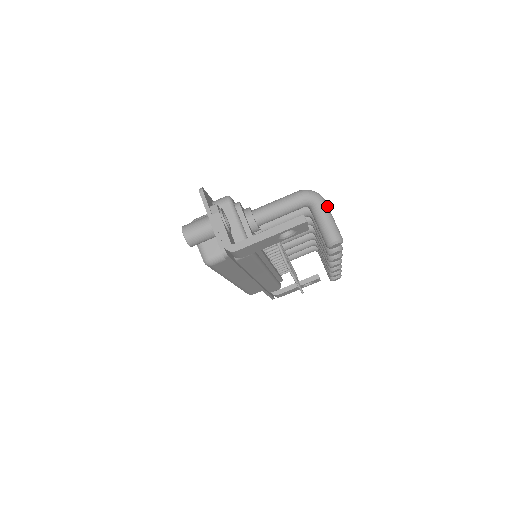
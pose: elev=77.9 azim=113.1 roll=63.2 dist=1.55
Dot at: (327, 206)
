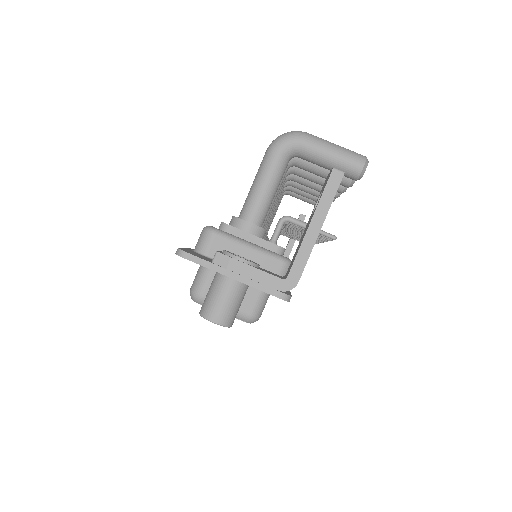
Dot at: (315, 137)
